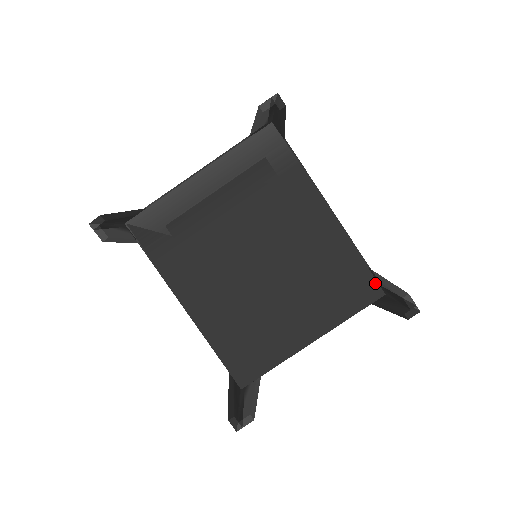
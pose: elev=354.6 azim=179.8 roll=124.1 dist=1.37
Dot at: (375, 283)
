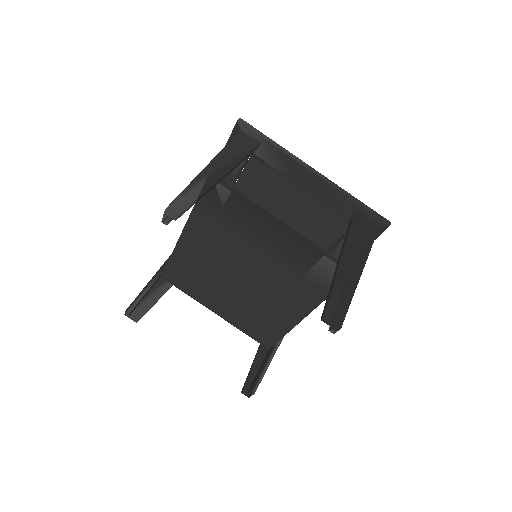
Dot at: (272, 344)
